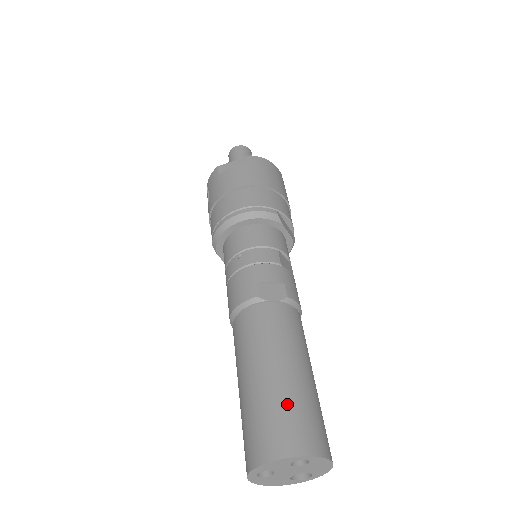
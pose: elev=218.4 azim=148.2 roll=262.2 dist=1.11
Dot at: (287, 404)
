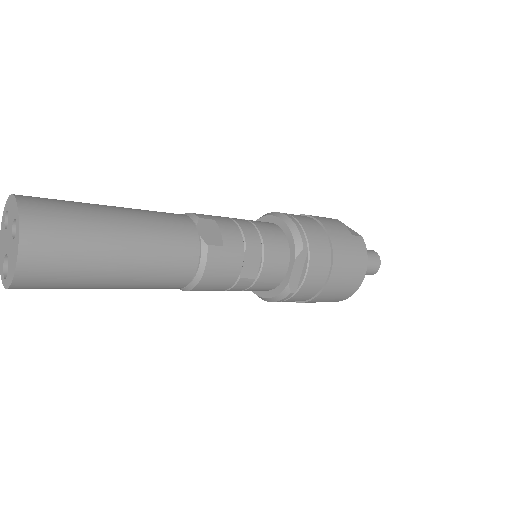
Dot at: (79, 215)
